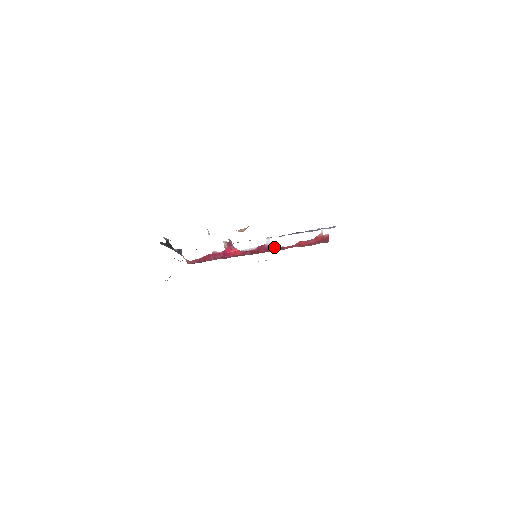
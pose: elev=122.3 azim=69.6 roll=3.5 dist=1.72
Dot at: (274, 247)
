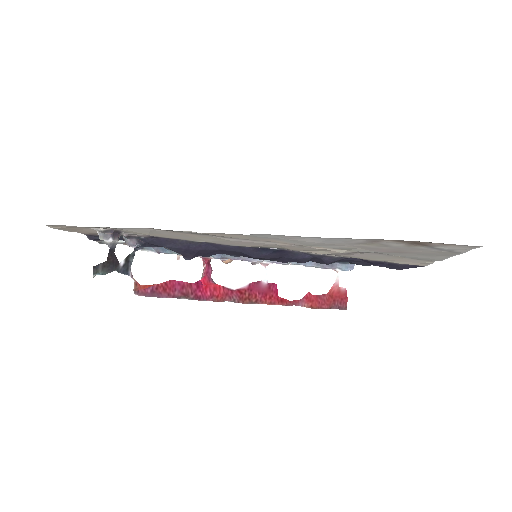
Dot at: (273, 293)
